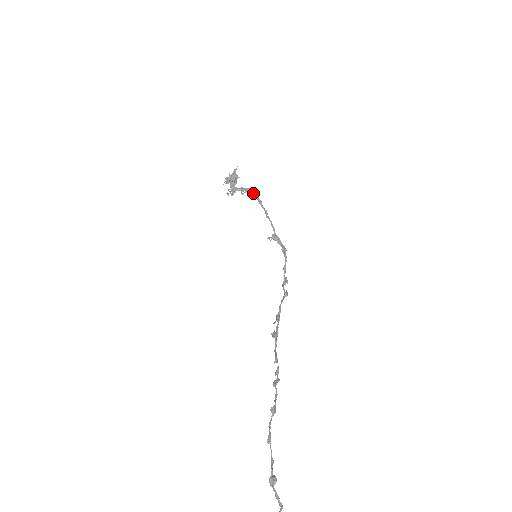
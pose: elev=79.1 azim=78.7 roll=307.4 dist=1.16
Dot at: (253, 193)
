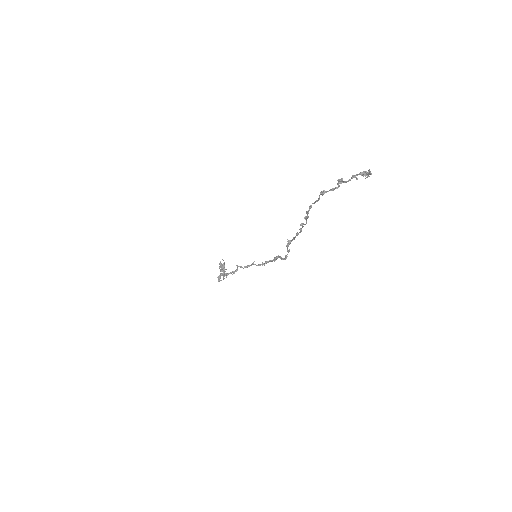
Dot at: (240, 266)
